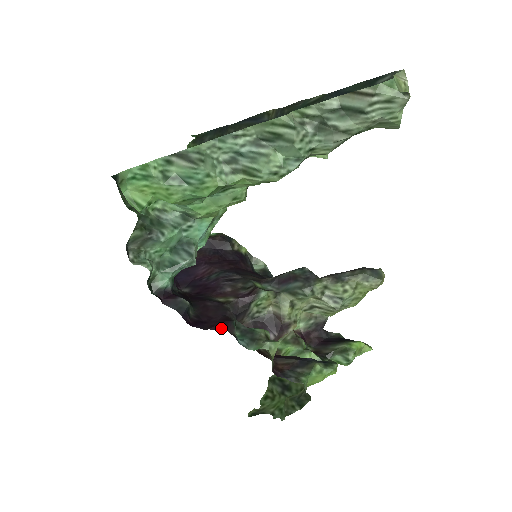
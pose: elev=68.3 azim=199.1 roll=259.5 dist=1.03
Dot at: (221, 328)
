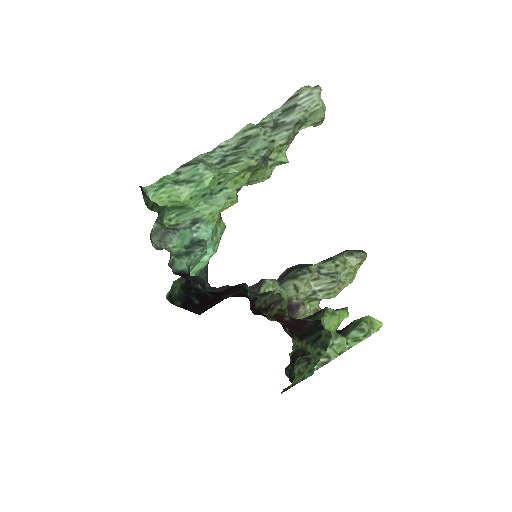
Dot at: (235, 286)
